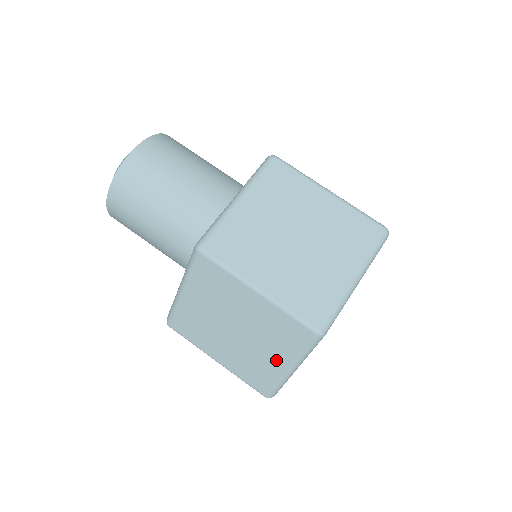
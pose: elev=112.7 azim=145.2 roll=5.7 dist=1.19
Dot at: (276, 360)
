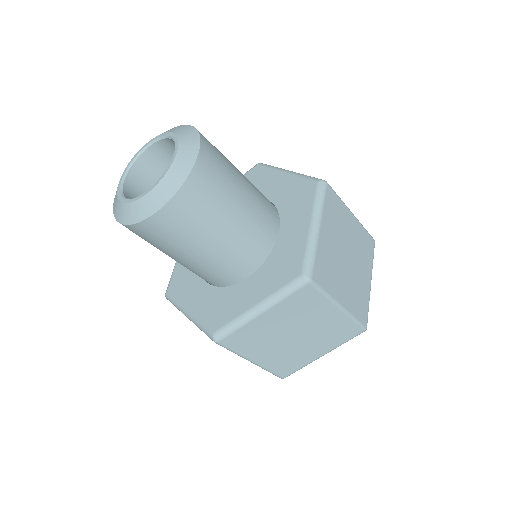
Dot at: occluded
